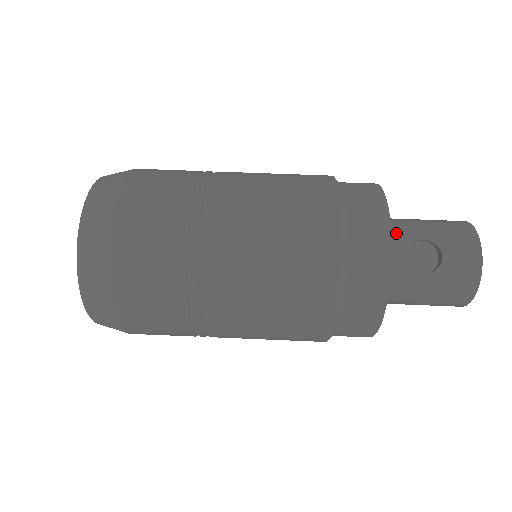
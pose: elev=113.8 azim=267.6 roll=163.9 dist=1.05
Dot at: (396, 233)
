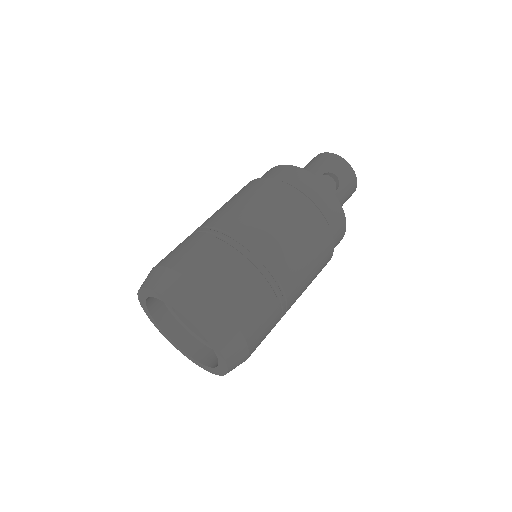
Dot at: occluded
